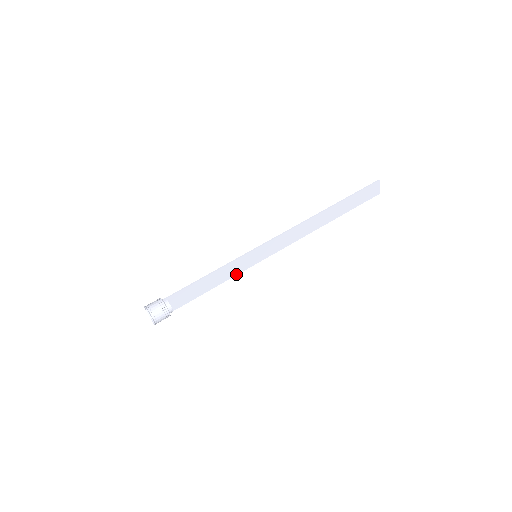
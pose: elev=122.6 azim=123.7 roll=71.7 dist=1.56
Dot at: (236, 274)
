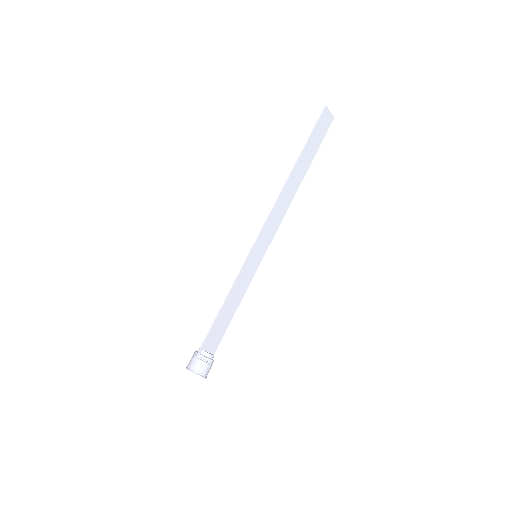
Dot at: (248, 284)
